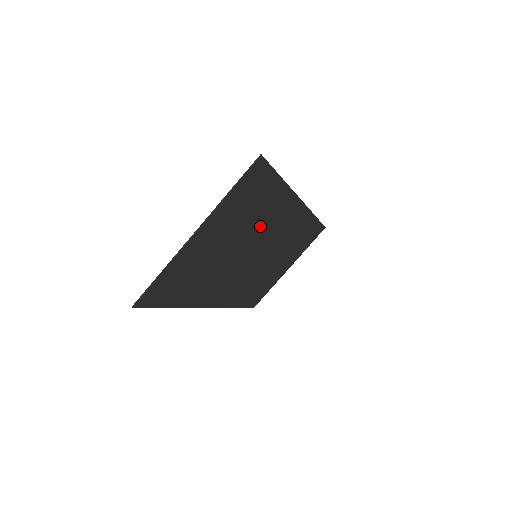
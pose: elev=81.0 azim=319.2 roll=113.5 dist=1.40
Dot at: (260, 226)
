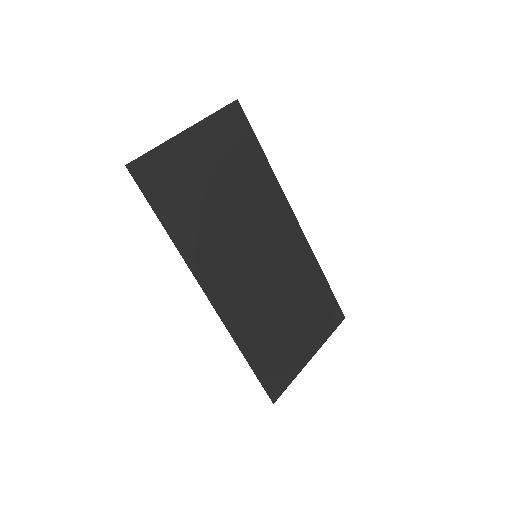
Dot at: (252, 201)
